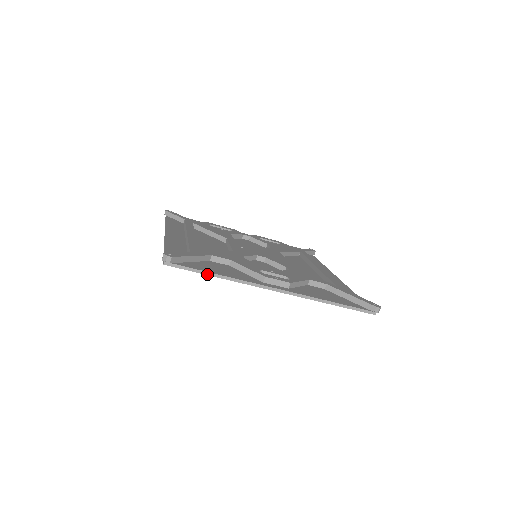
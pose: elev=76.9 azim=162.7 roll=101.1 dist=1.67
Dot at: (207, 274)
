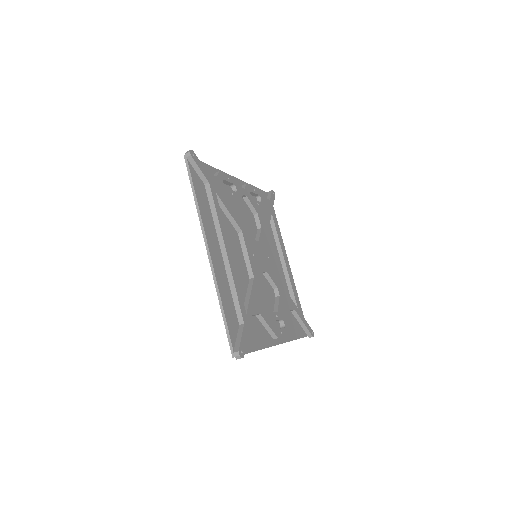
Dot at: occluded
